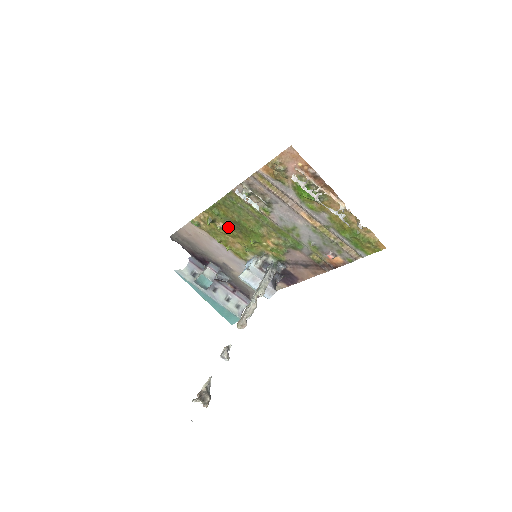
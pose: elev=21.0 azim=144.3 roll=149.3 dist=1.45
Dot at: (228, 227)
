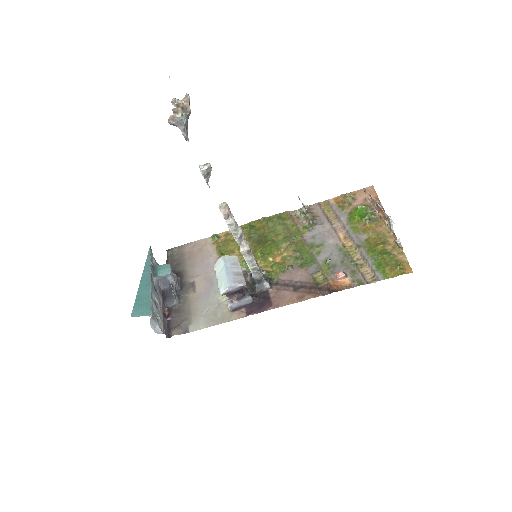
Dot at: (248, 241)
